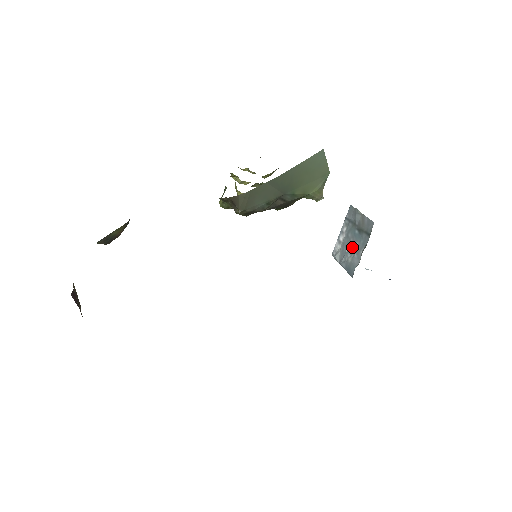
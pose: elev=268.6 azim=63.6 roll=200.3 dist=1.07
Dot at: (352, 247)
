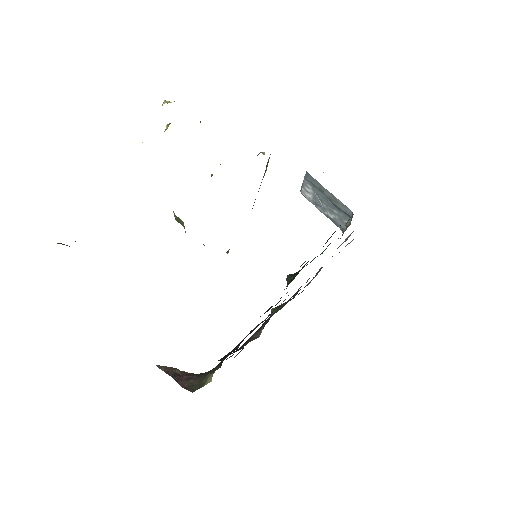
Dot at: (329, 209)
